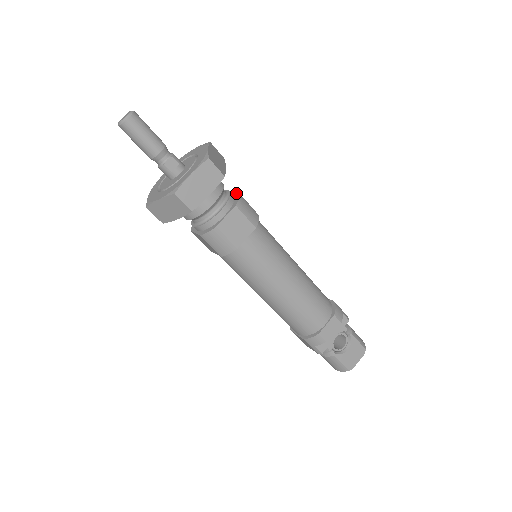
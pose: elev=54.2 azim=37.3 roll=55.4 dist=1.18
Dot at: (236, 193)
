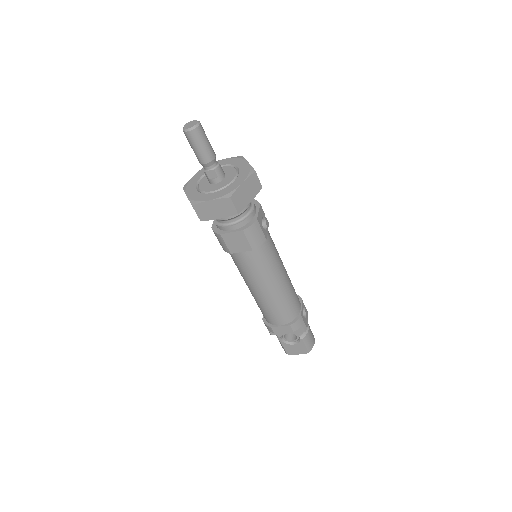
Dot at: (257, 216)
